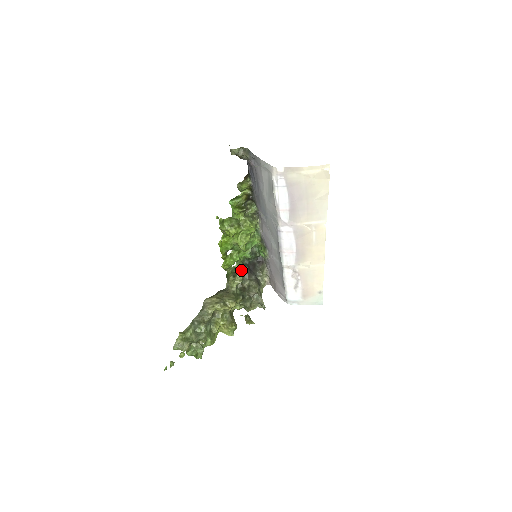
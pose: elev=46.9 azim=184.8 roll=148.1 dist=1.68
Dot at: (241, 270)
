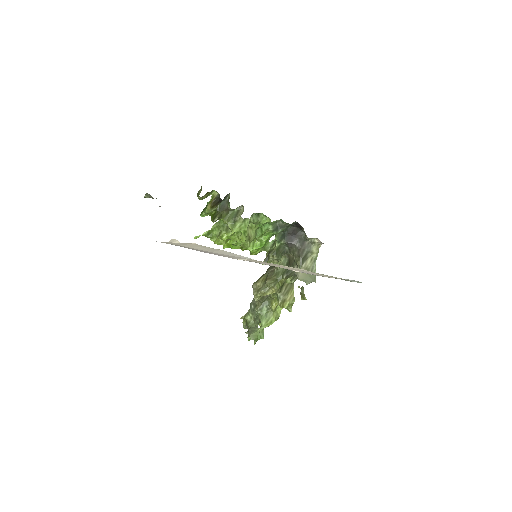
Dot at: (275, 248)
